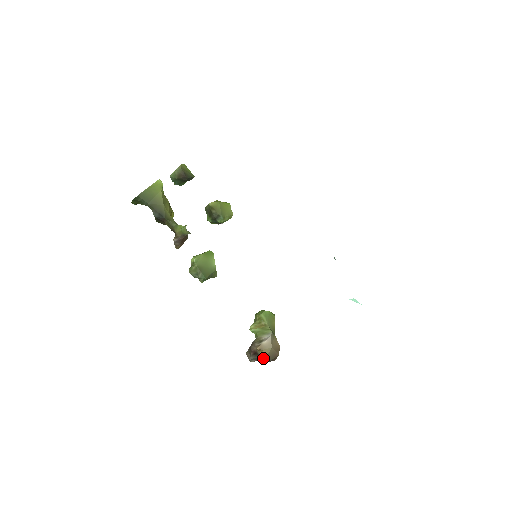
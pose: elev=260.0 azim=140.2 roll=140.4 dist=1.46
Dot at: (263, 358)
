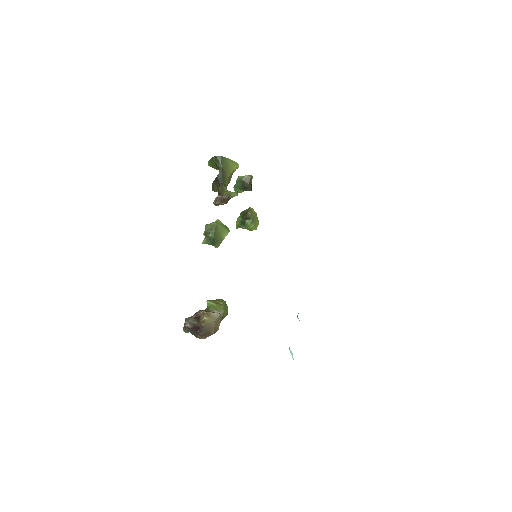
Dot at: (203, 322)
